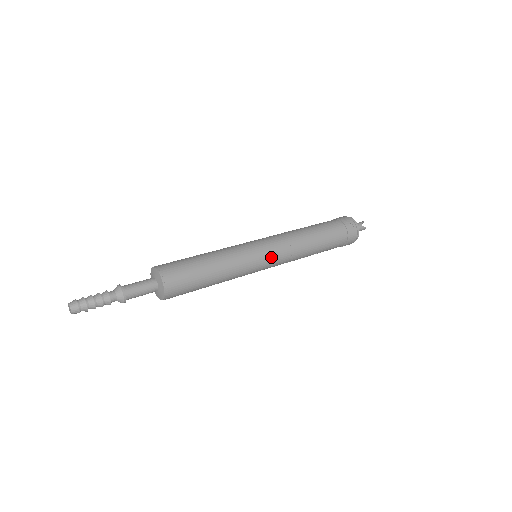
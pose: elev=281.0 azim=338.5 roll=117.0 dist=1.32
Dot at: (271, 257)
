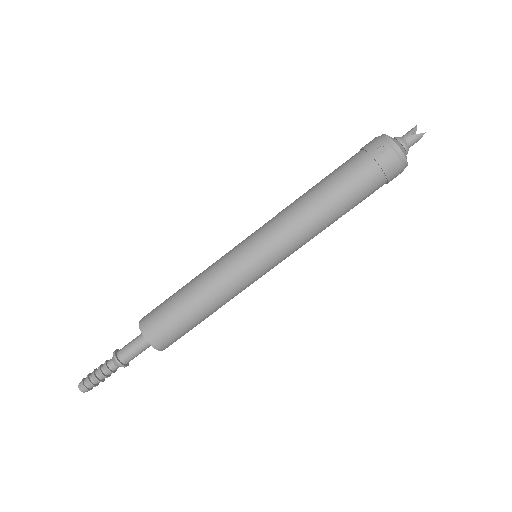
Dot at: (265, 253)
